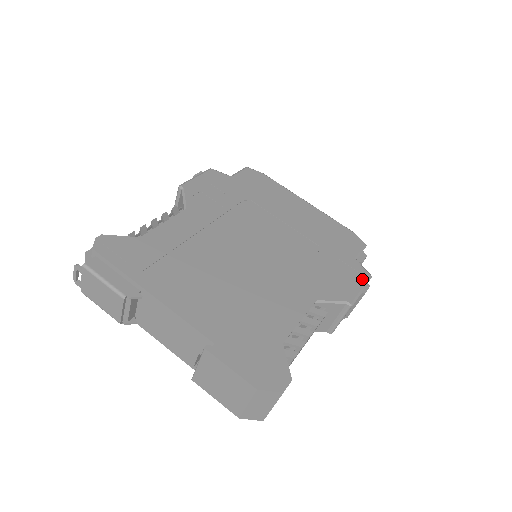
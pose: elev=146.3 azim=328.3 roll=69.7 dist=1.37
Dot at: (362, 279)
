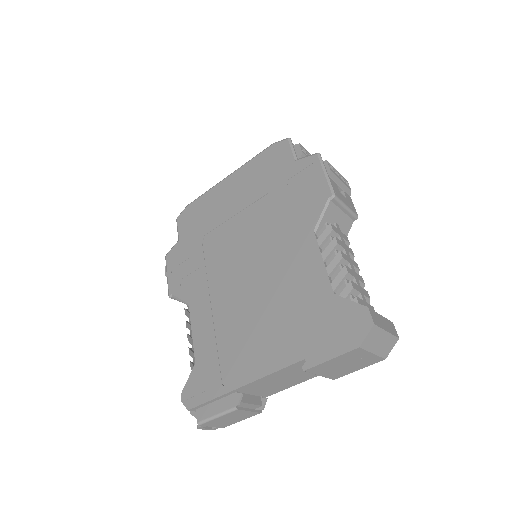
Dot at: (316, 166)
